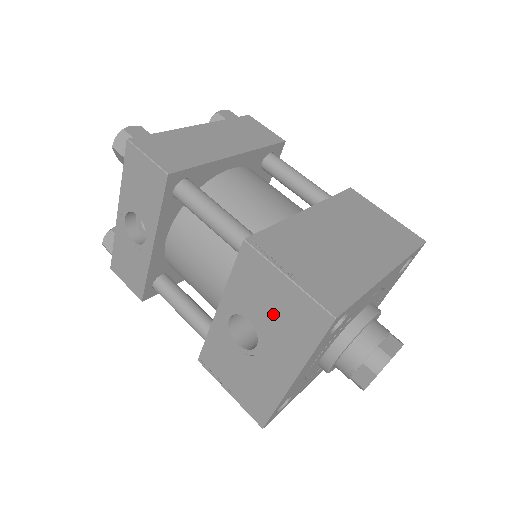
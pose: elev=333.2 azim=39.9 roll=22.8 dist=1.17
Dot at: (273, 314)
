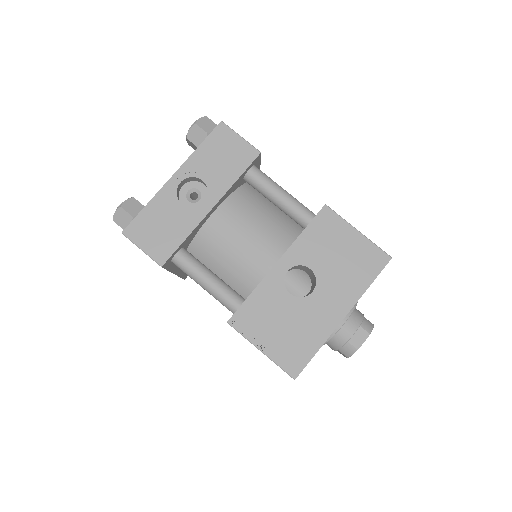
Dot at: (338, 260)
